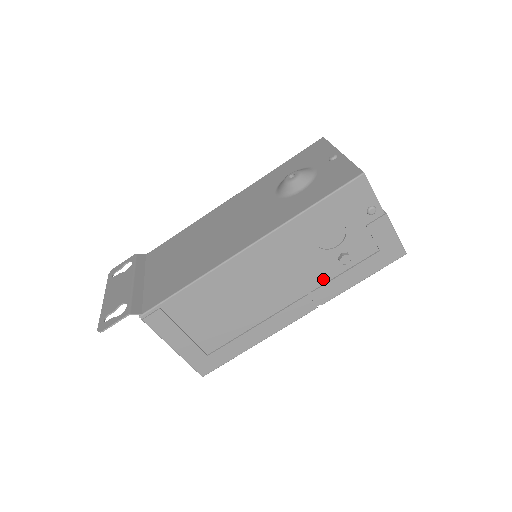
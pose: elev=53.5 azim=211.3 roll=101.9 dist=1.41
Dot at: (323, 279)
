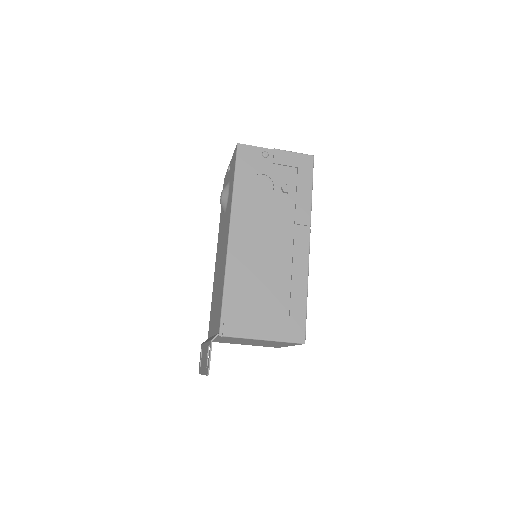
Dot at: (291, 211)
